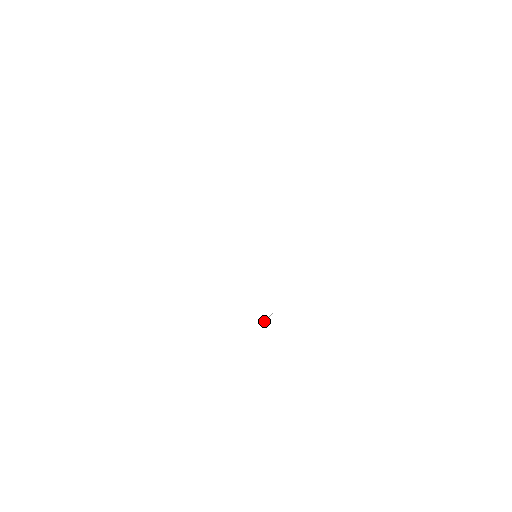
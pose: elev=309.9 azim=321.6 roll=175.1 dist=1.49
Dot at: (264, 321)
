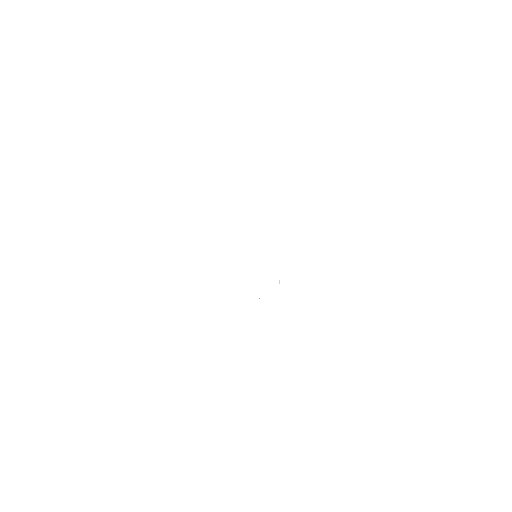
Dot at: (279, 281)
